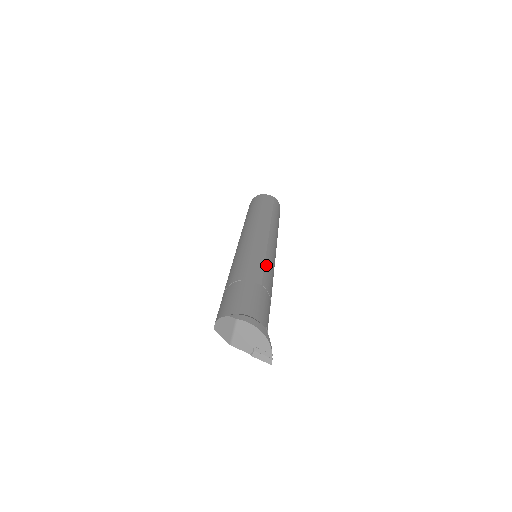
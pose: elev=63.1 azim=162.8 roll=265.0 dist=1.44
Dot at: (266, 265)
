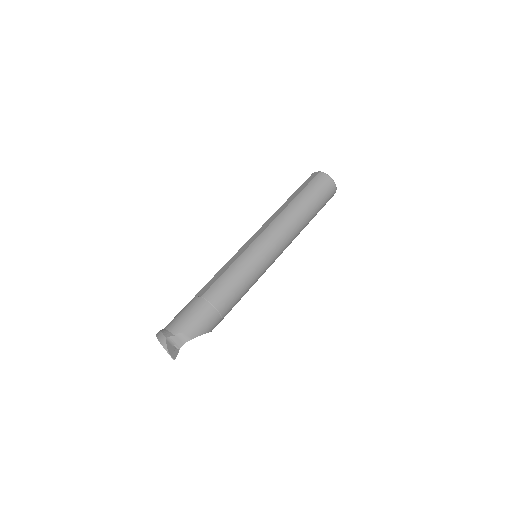
Dot at: (225, 273)
